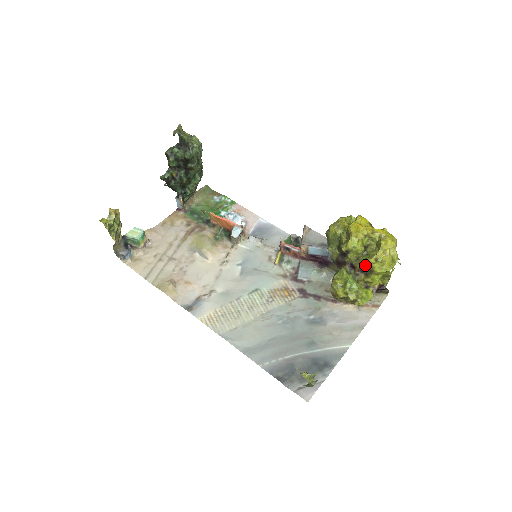
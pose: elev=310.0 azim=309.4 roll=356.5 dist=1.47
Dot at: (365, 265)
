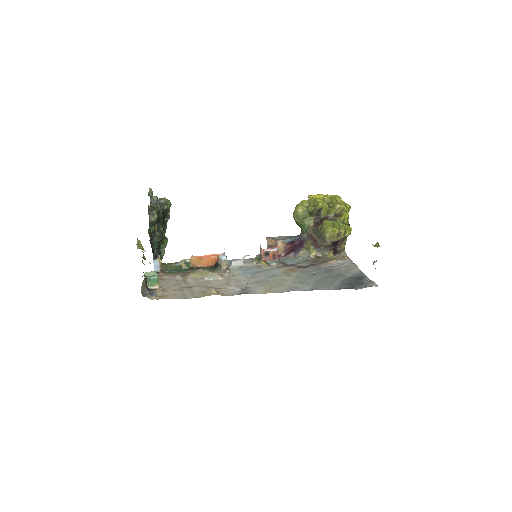
Dot at: (336, 210)
